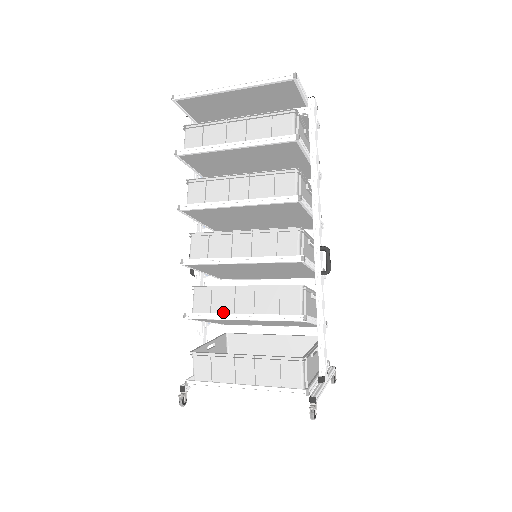
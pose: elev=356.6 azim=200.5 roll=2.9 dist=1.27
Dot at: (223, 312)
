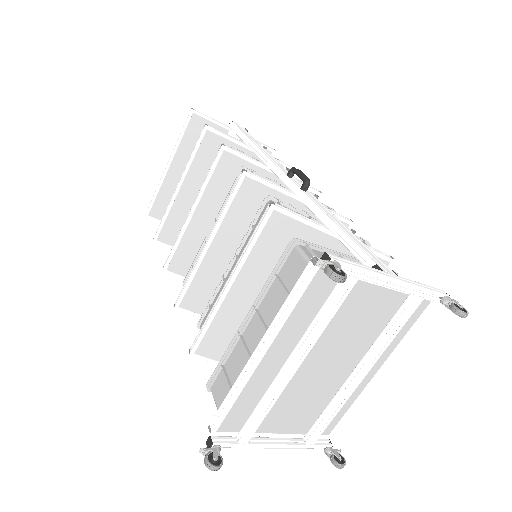
Dot at: occluded
